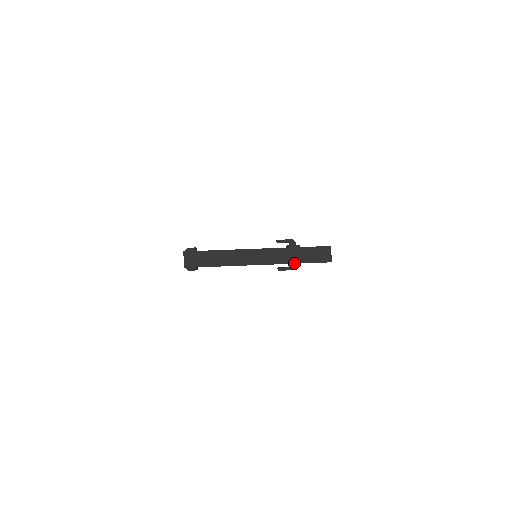
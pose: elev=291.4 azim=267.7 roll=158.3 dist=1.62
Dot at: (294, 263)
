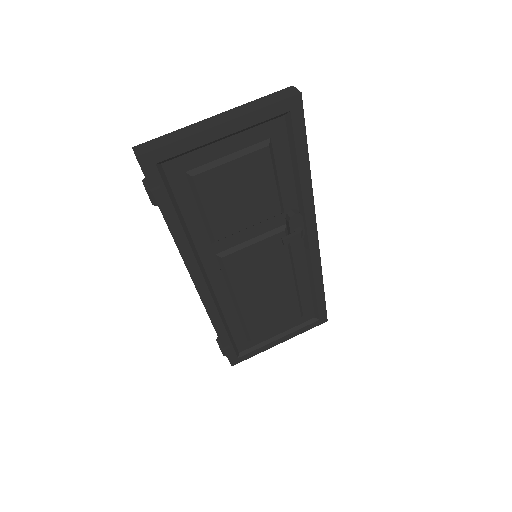
Dot at: (261, 108)
